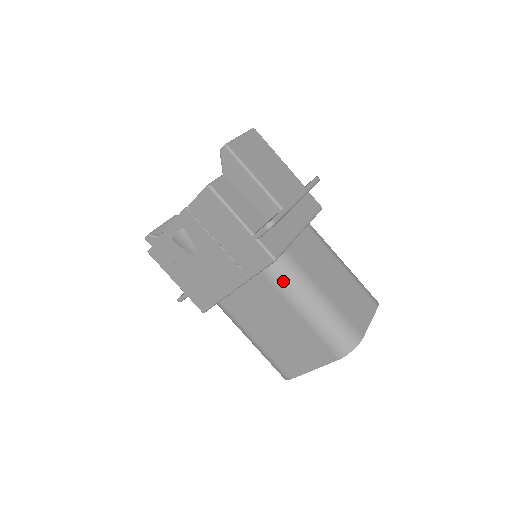
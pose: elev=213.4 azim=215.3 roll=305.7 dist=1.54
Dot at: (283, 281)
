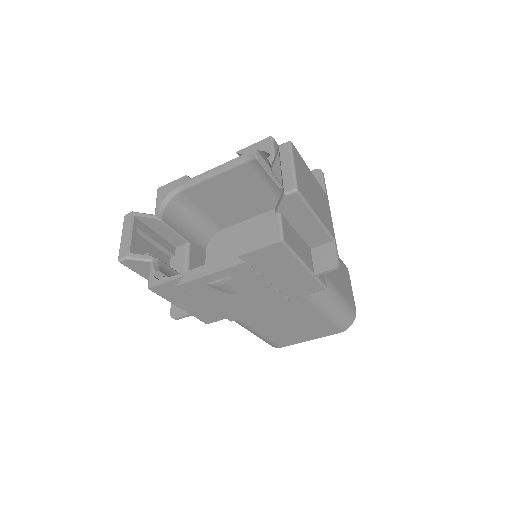
Dot at: (316, 295)
